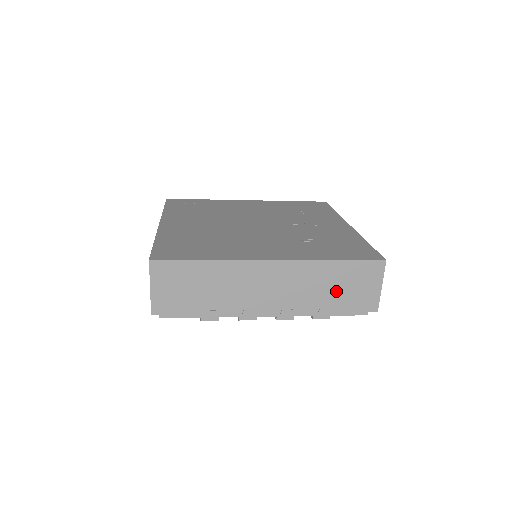
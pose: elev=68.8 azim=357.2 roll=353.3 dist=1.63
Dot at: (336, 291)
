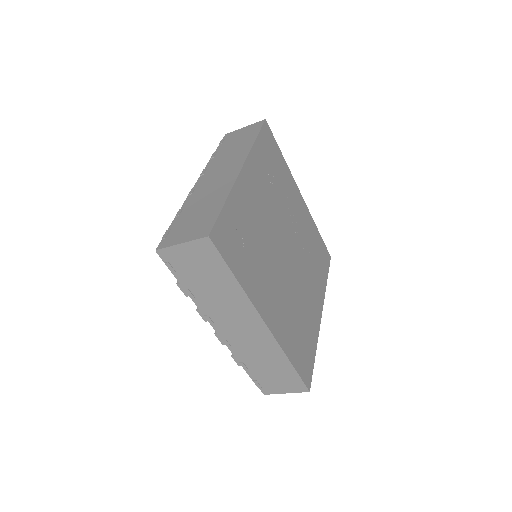
Dot at: occluded
